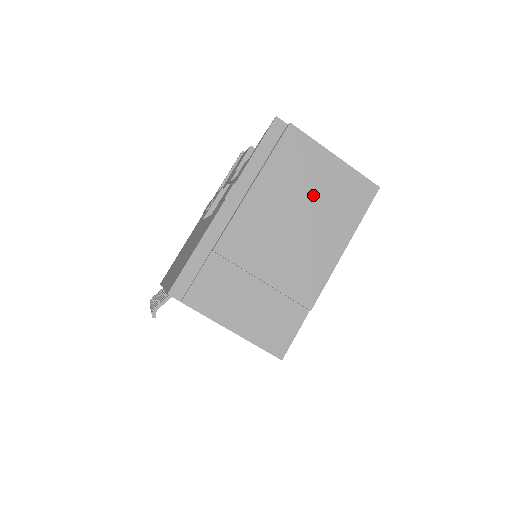
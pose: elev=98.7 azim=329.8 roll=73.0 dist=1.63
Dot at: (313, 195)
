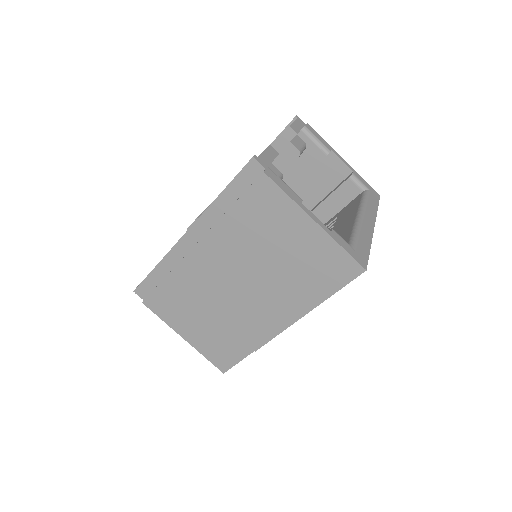
Dot at: (277, 256)
